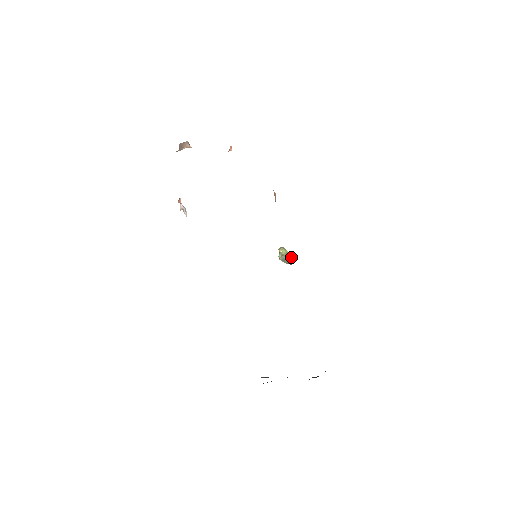
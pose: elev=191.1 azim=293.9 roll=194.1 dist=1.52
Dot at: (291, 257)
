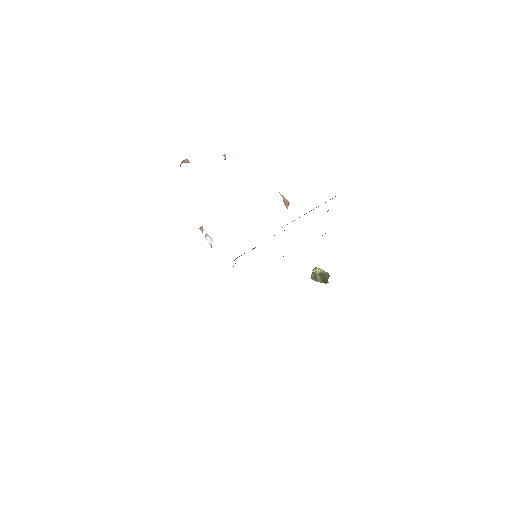
Dot at: (327, 276)
